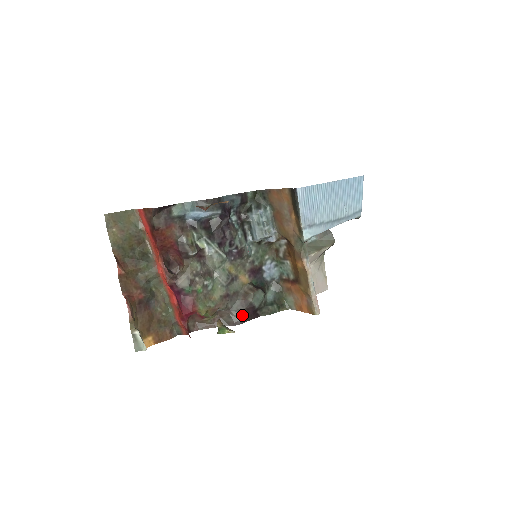
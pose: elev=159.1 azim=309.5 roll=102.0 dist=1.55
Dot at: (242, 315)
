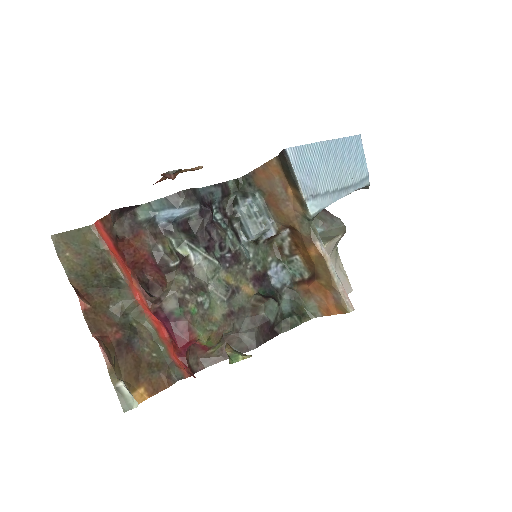
Dot at: (256, 335)
